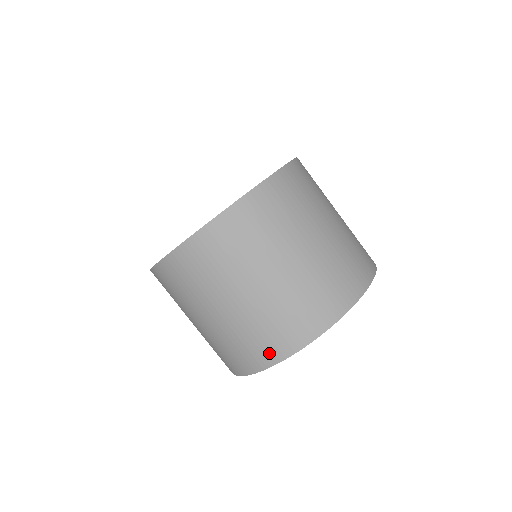
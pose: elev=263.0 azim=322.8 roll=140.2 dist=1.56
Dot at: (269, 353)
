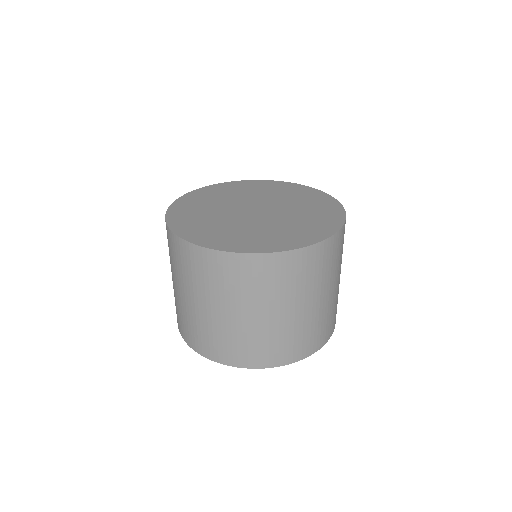
Dot at: (289, 355)
